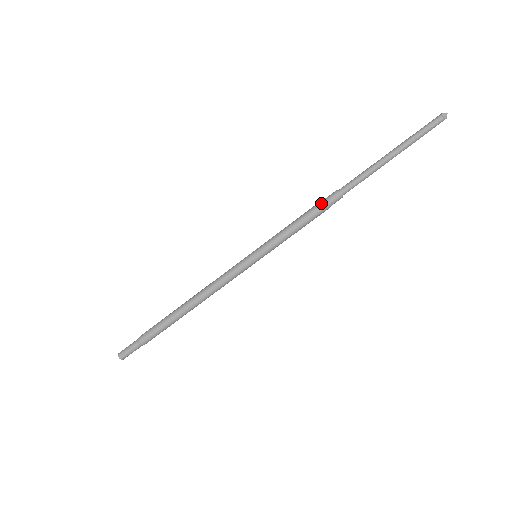
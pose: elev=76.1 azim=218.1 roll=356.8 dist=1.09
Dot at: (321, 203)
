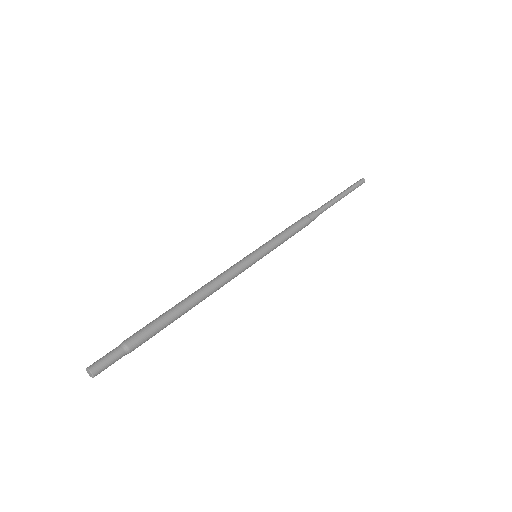
Dot at: (305, 218)
